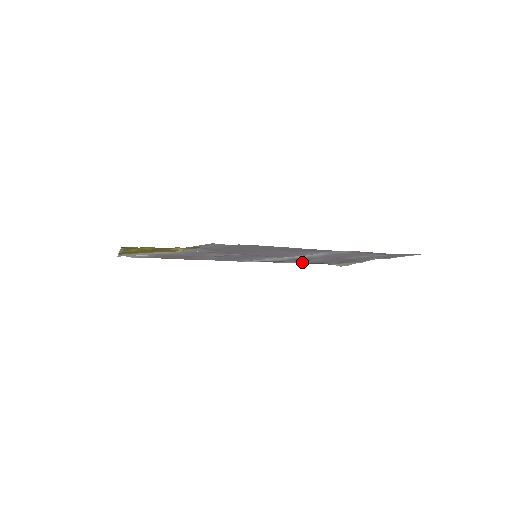
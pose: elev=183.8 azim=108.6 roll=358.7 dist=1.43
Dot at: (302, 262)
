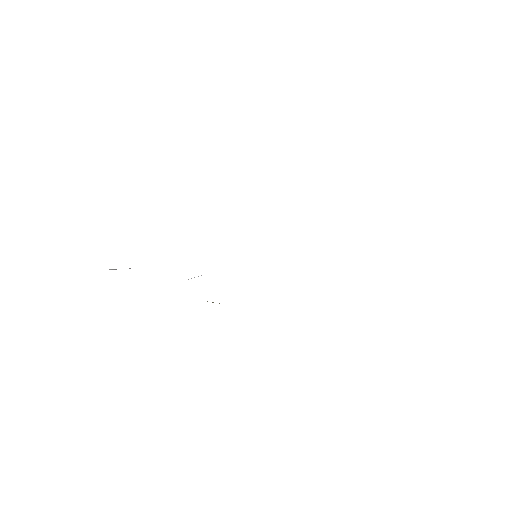
Dot at: occluded
